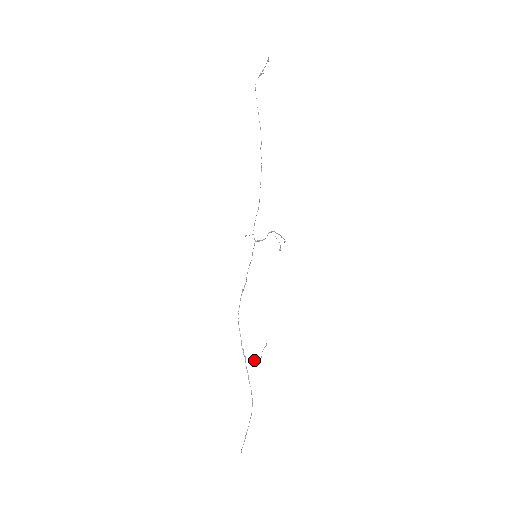
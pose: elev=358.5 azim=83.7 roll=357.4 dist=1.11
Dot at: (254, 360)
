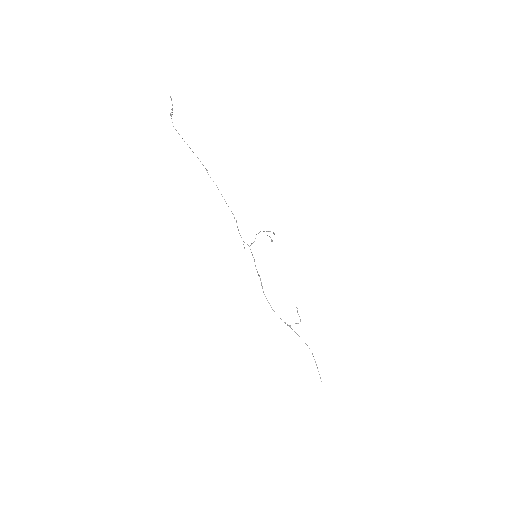
Dot at: (297, 323)
